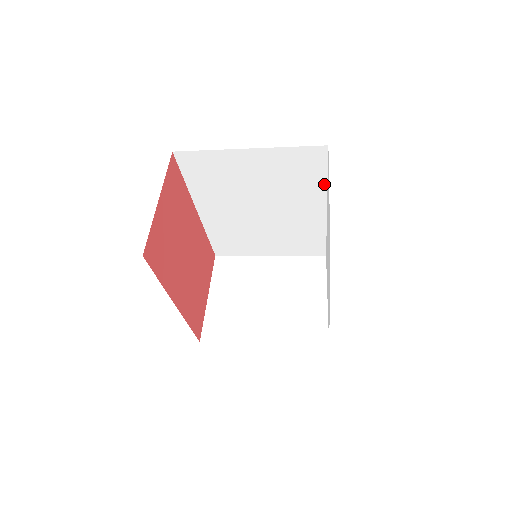
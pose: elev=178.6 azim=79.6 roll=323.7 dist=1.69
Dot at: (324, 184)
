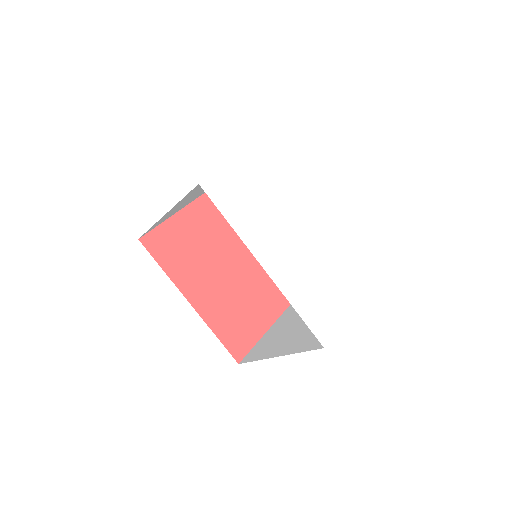
Dot at: occluded
